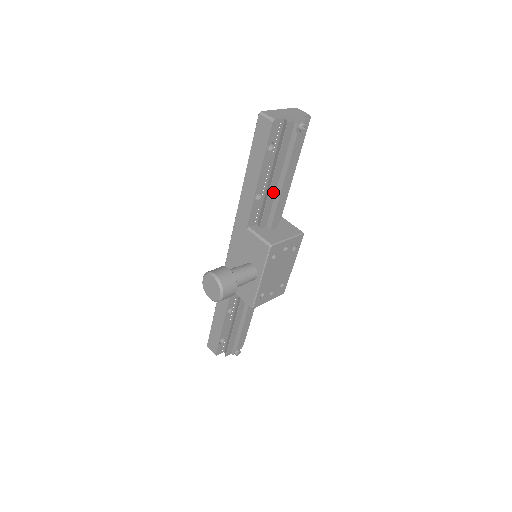
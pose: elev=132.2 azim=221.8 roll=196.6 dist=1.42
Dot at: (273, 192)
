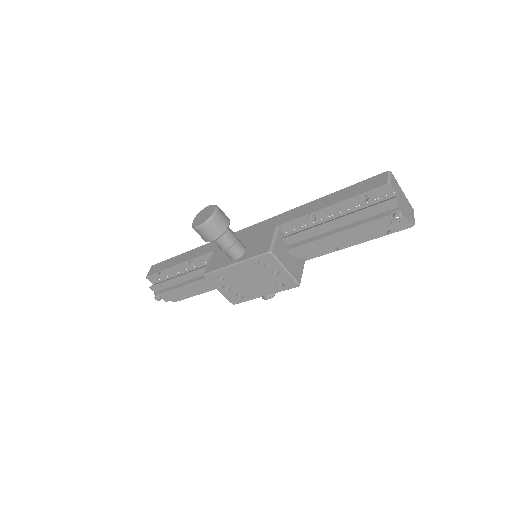
Dot at: (323, 230)
